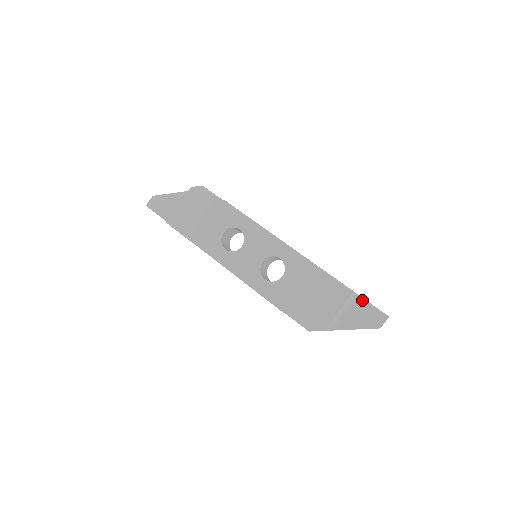
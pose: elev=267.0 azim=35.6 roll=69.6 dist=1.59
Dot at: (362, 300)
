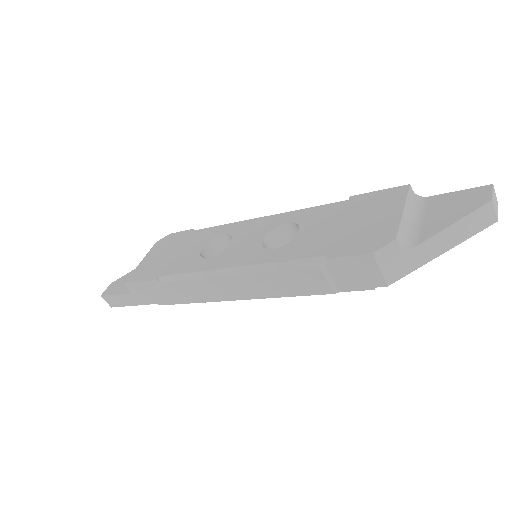
Dot at: (436, 197)
